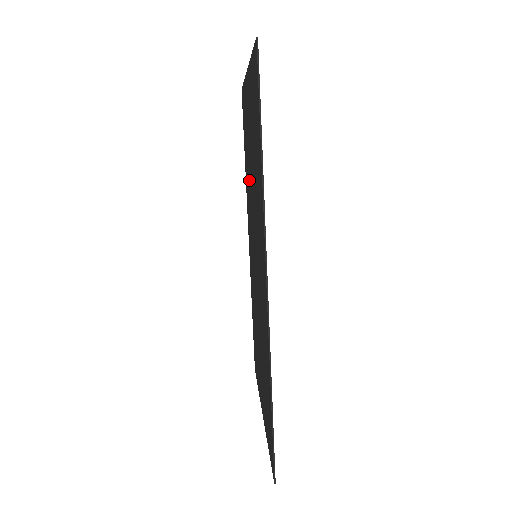
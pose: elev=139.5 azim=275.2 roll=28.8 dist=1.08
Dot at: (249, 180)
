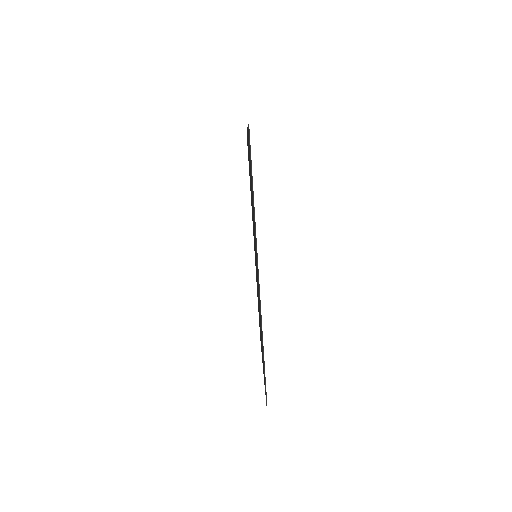
Dot at: occluded
